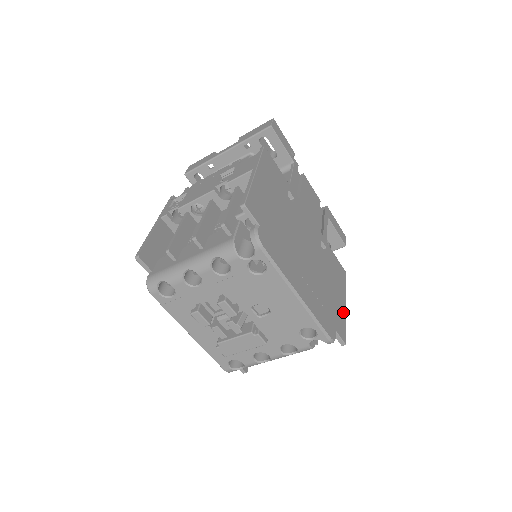
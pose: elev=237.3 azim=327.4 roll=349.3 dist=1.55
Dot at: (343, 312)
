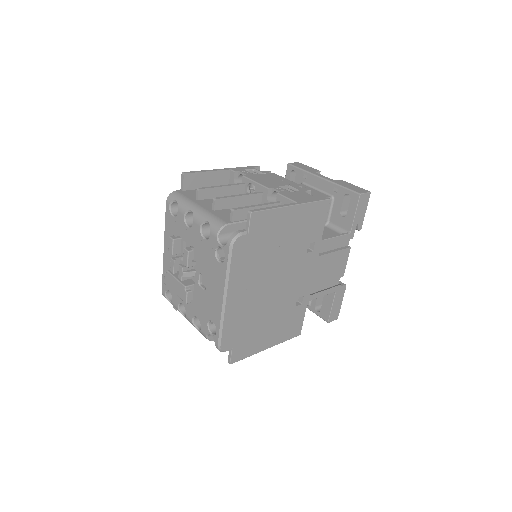
Dot at: (258, 348)
